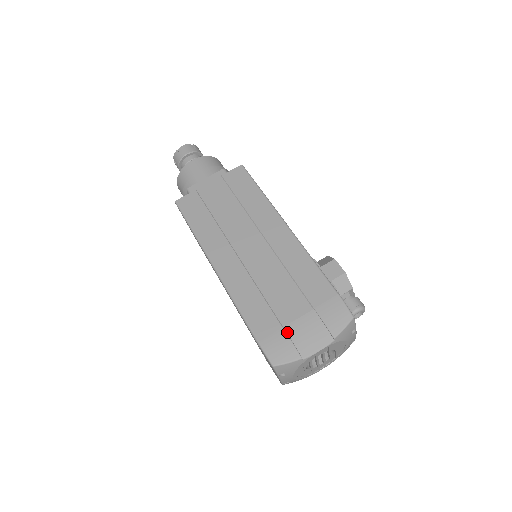
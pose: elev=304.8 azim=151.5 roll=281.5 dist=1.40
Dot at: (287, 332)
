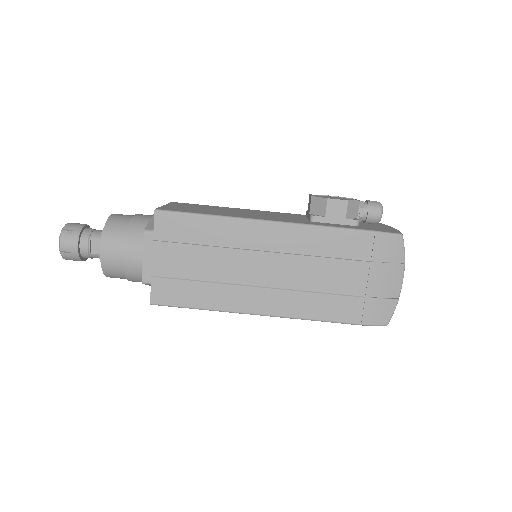
Dot at: (371, 297)
